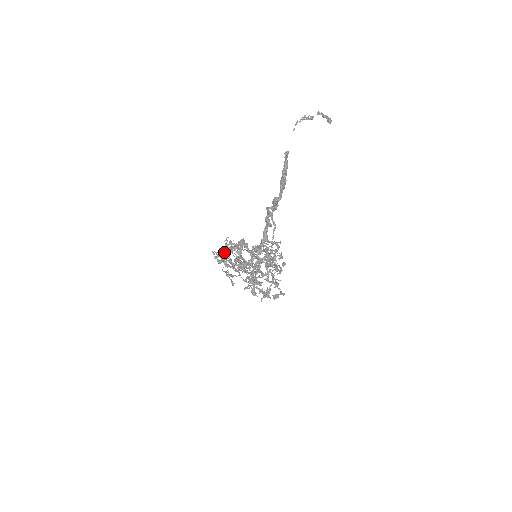
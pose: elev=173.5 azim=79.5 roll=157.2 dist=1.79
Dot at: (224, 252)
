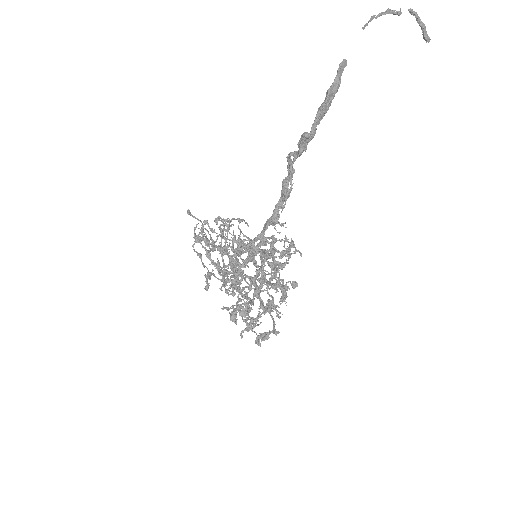
Dot at: (211, 231)
